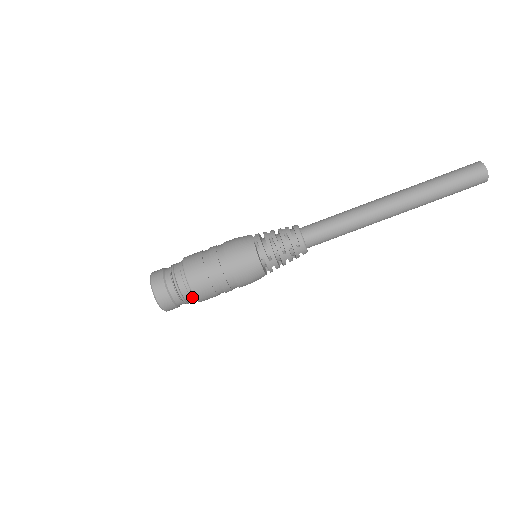
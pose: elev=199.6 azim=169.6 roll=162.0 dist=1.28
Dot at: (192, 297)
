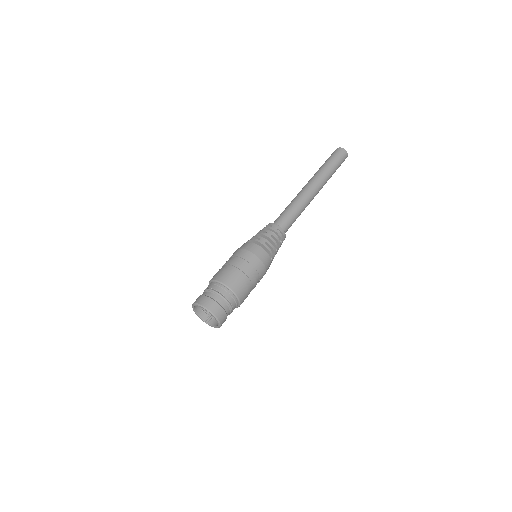
Dot at: (225, 289)
